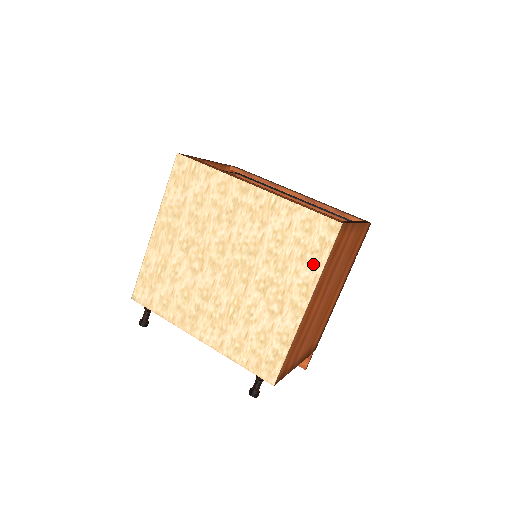
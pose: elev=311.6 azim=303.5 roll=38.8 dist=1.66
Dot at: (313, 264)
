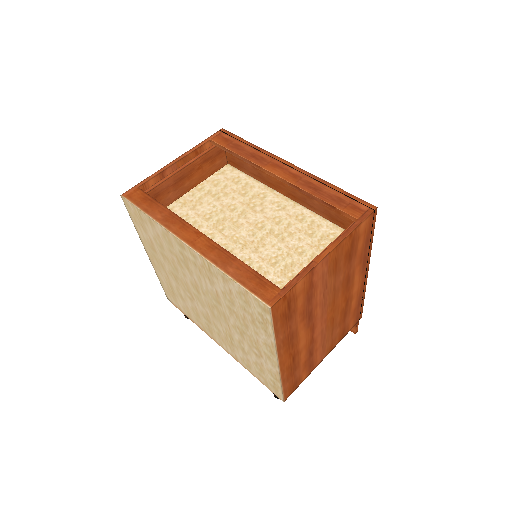
Dot at: (264, 332)
